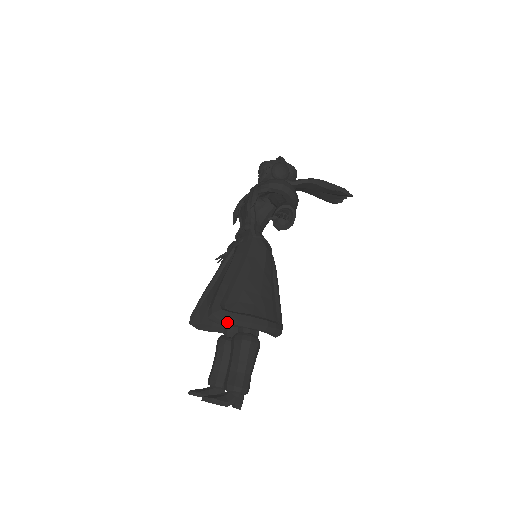
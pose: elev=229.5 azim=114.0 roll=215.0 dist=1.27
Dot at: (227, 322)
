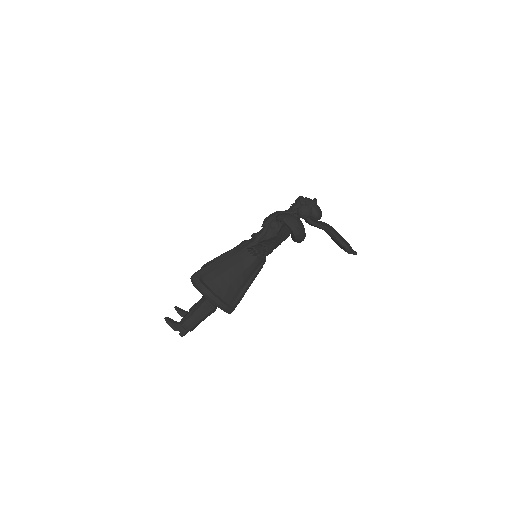
Dot at: (197, 287)
